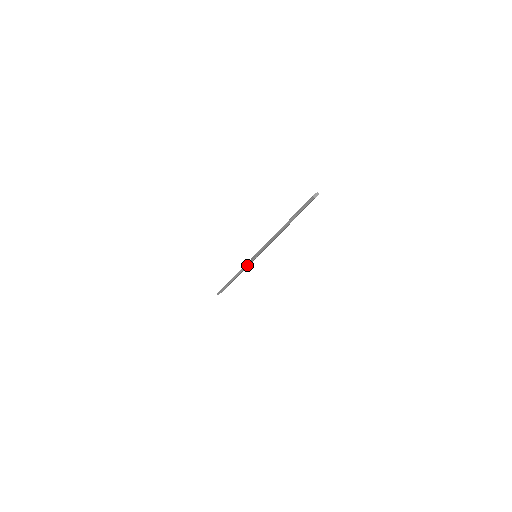
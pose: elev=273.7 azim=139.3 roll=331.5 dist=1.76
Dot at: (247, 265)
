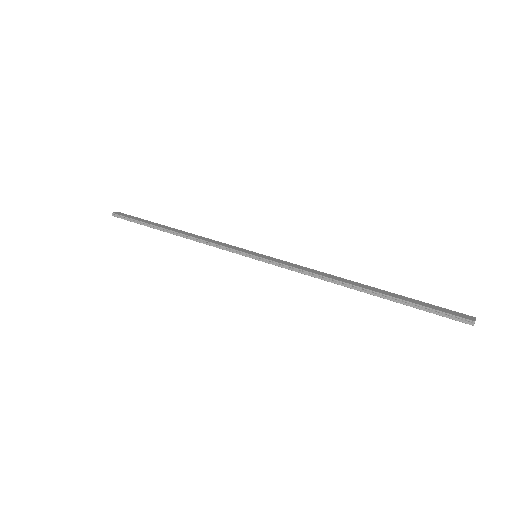
Dot at: (227, 249)
